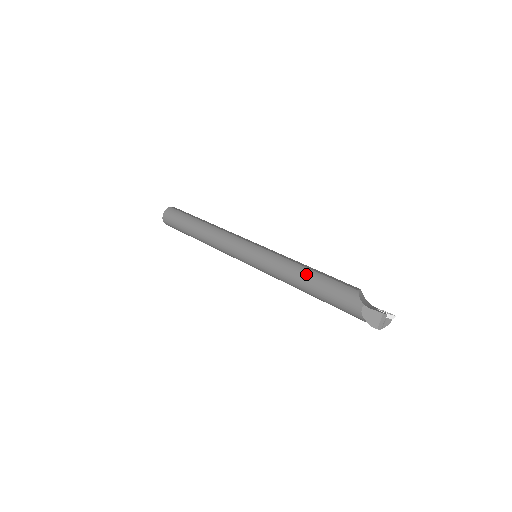
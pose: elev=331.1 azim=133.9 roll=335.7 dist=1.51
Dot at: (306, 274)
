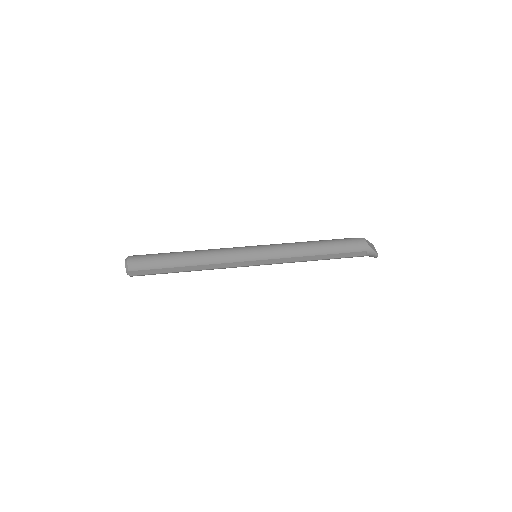
Dot at: (313, 241)
